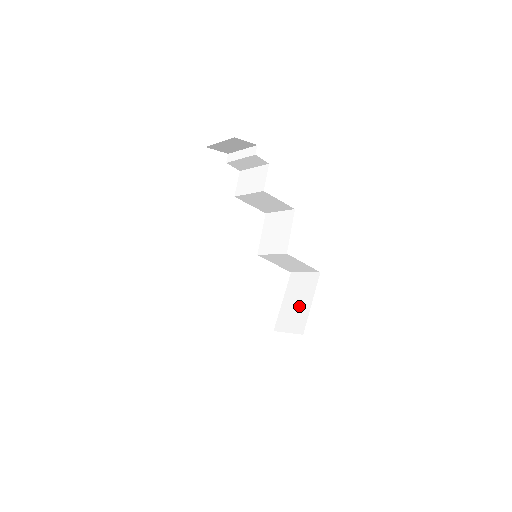
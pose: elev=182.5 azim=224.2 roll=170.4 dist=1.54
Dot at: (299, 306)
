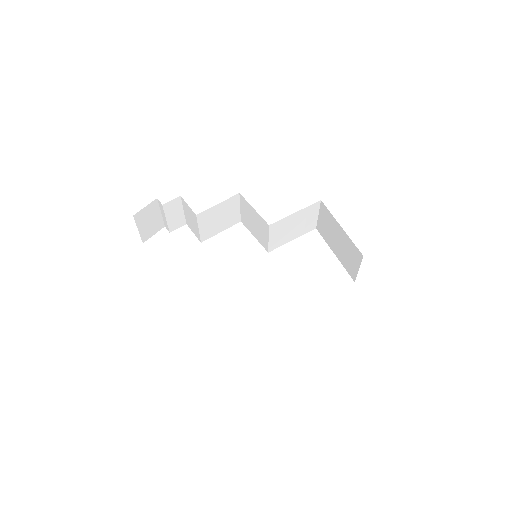
Dot at: (341, 242)
